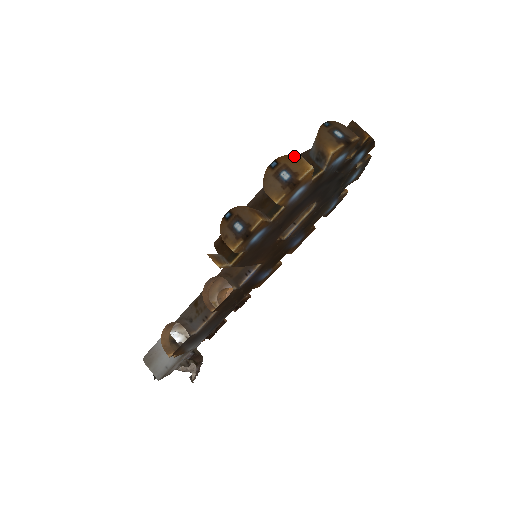
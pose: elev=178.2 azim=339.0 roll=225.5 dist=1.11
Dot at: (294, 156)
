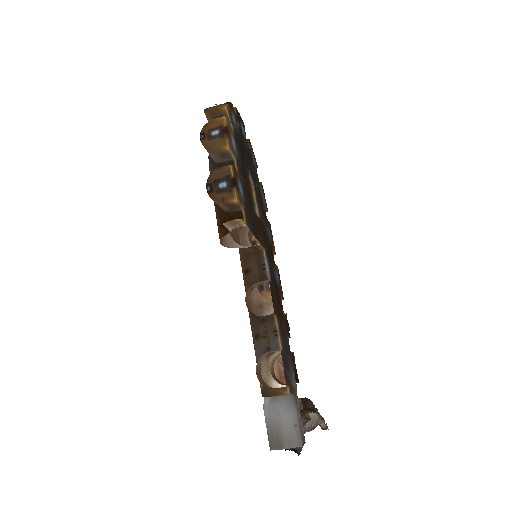
Dot at: (208, 123)
